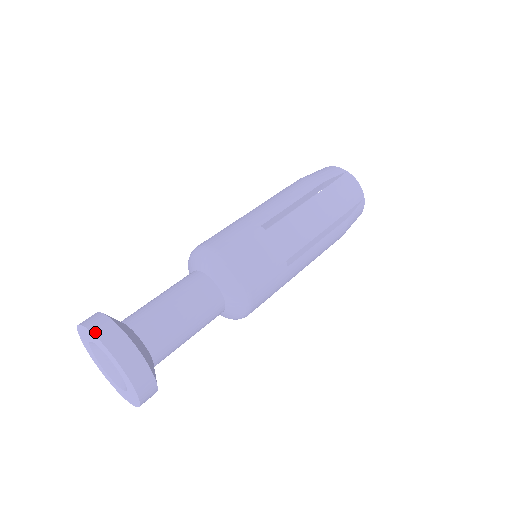
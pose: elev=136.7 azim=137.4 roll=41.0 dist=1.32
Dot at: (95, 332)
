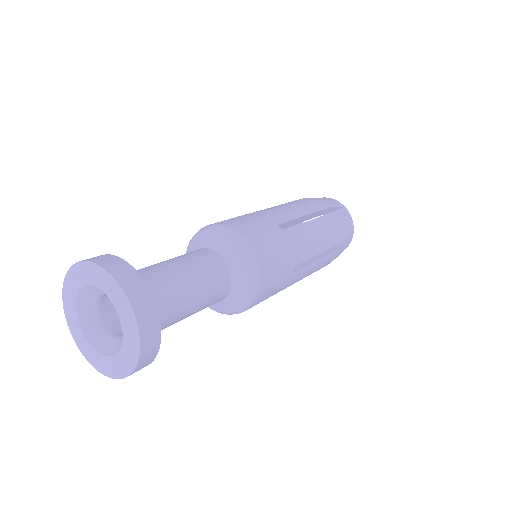
Dot at: (73, 265)
